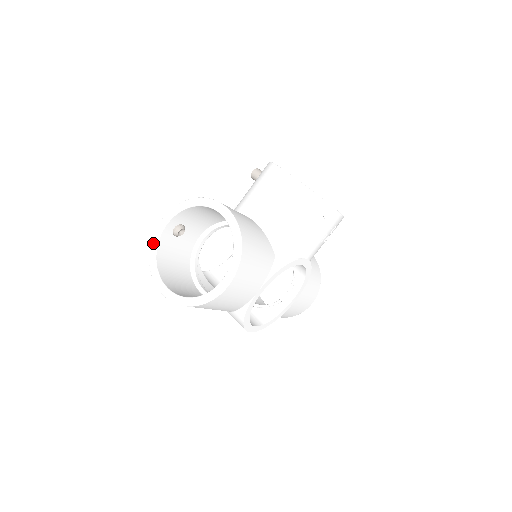
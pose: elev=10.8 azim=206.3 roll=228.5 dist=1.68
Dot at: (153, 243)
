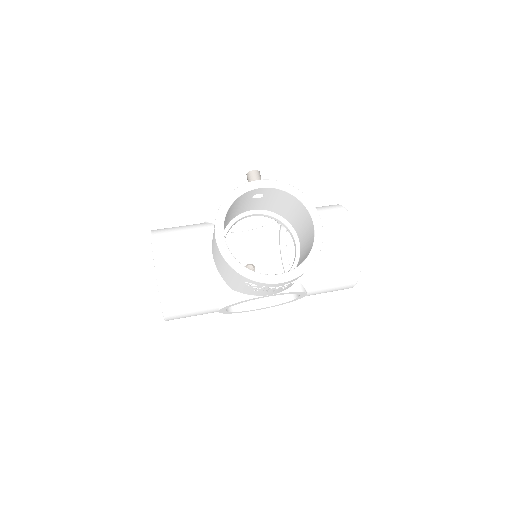
Dot at: occluded
